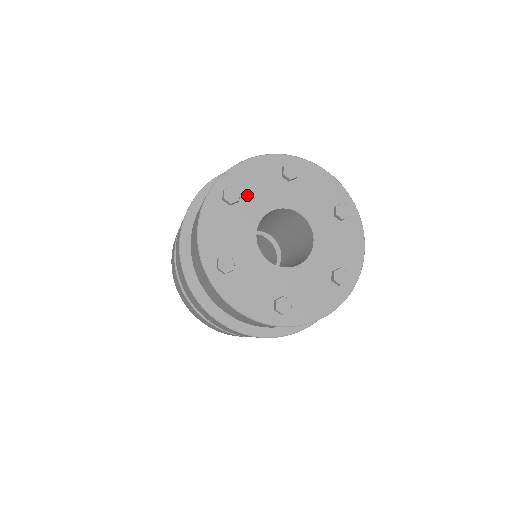
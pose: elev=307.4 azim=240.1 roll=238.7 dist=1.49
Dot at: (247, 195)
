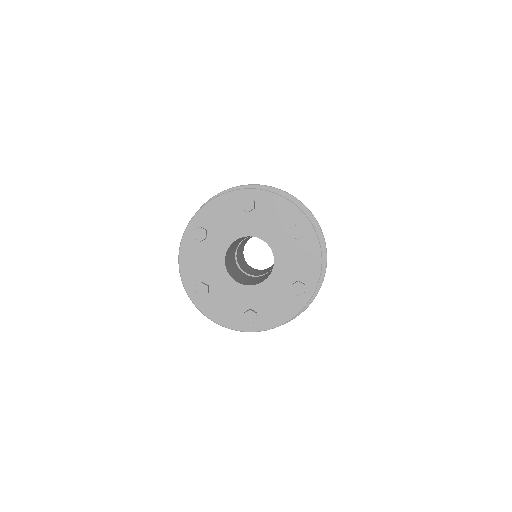
Dot at: (214, 230)
